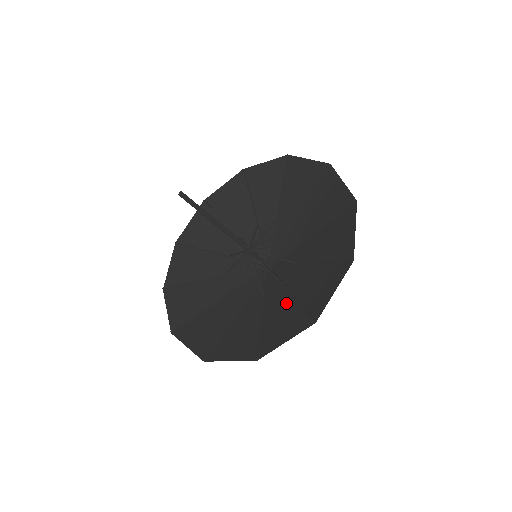
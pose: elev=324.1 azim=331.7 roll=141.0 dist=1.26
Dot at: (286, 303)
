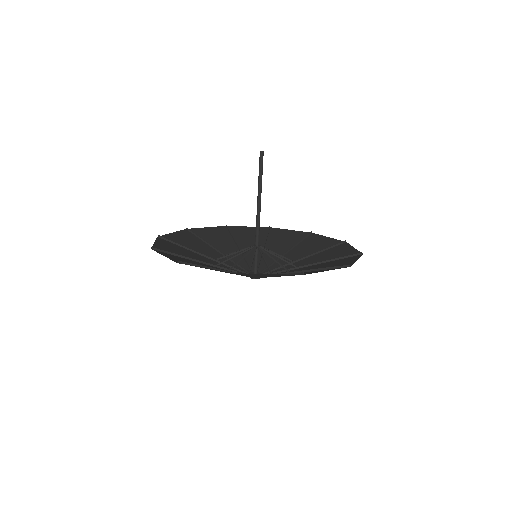
Dot at: (272, 276)
